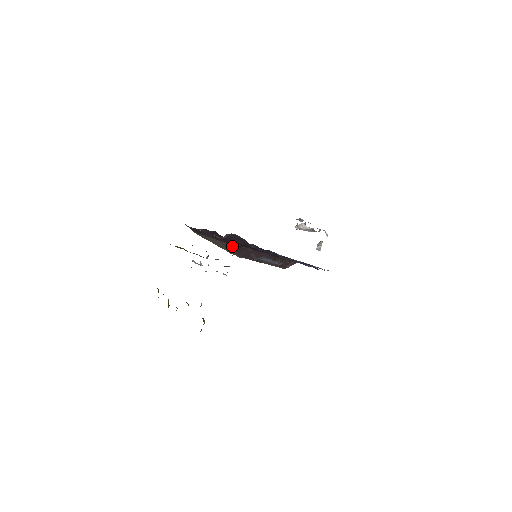
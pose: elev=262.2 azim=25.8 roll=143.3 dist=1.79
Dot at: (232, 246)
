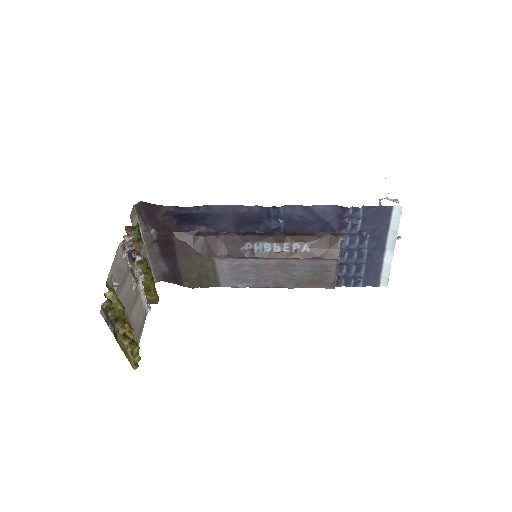
Dot at: (180, 242)
